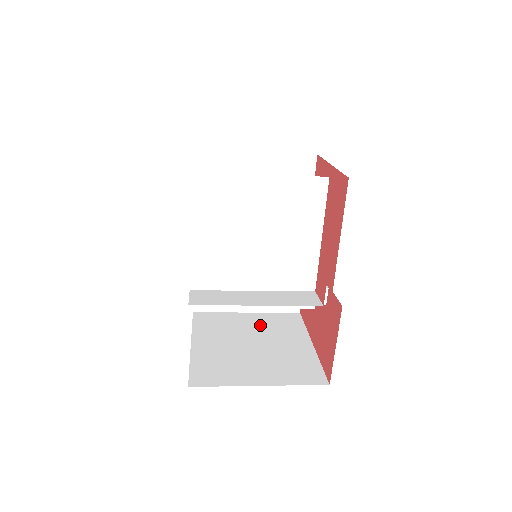
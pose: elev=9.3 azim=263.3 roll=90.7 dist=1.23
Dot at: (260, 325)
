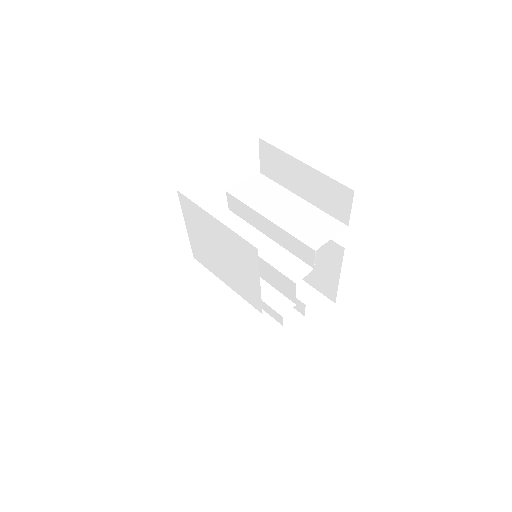
Dot at: occluded
